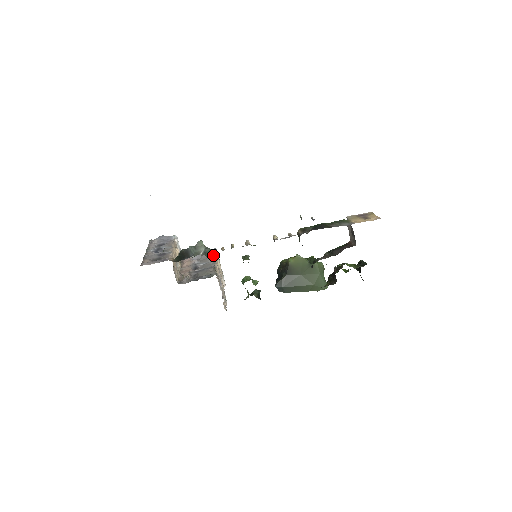
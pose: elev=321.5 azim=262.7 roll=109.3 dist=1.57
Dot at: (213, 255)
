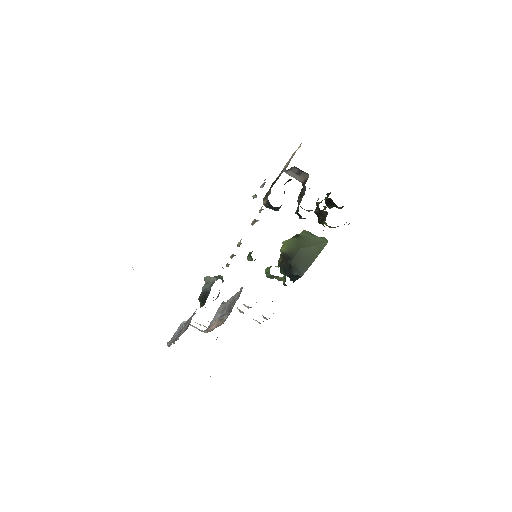
Dot at: occluded
